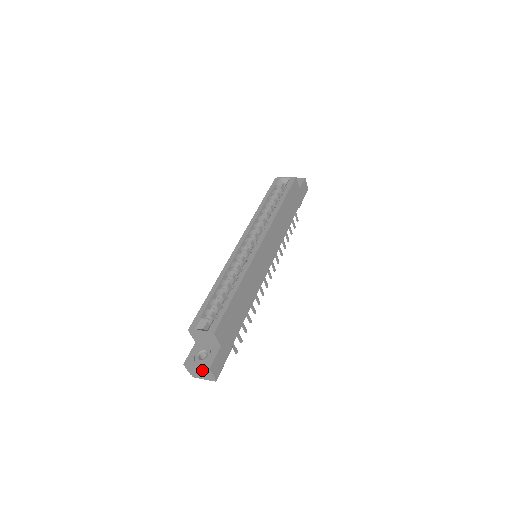
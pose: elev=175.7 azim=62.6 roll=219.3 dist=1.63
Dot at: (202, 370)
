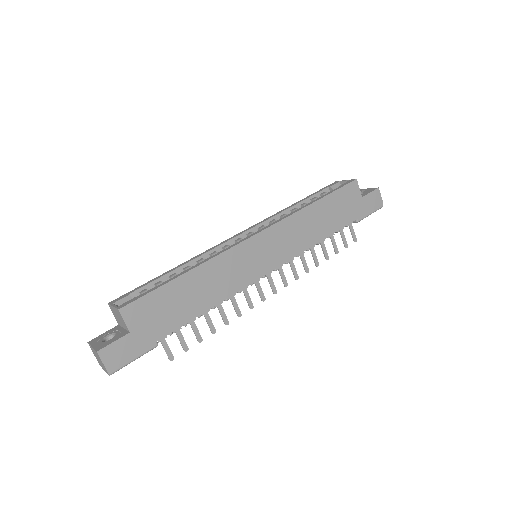
Dot at: (96, 353)
